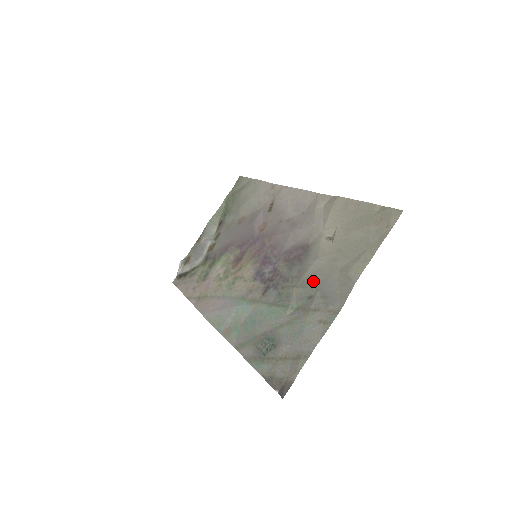
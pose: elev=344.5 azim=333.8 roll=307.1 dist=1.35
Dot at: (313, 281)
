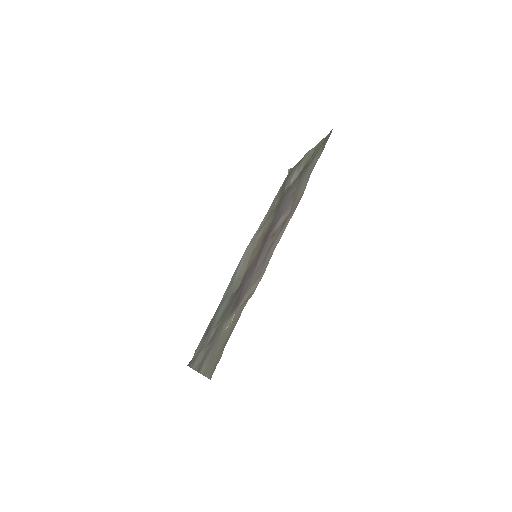
Dot at: (216, 334)
